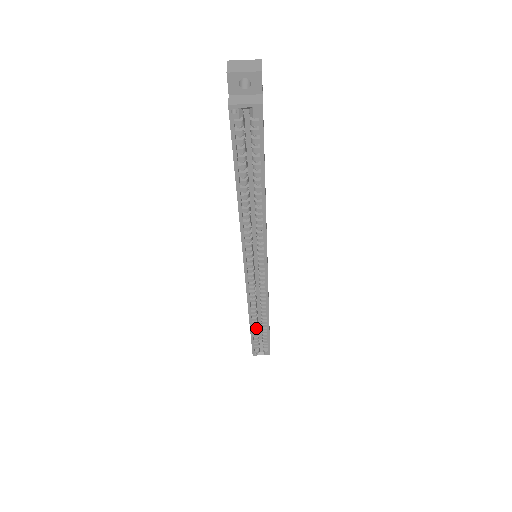
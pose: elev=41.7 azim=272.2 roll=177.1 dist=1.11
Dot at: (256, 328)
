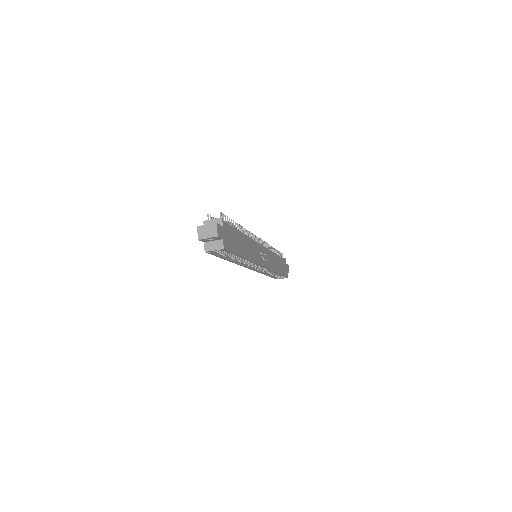
Dot at: (272, 274)
